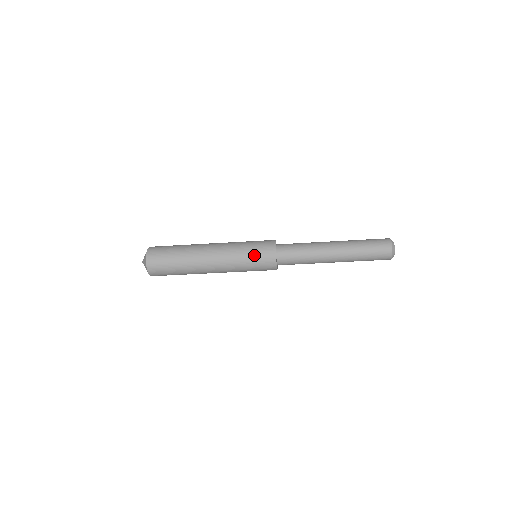
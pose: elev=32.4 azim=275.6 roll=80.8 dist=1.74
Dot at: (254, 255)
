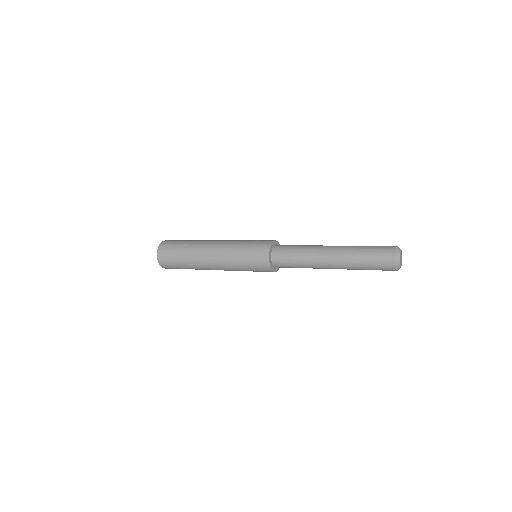
Dot at: (250, 265)
